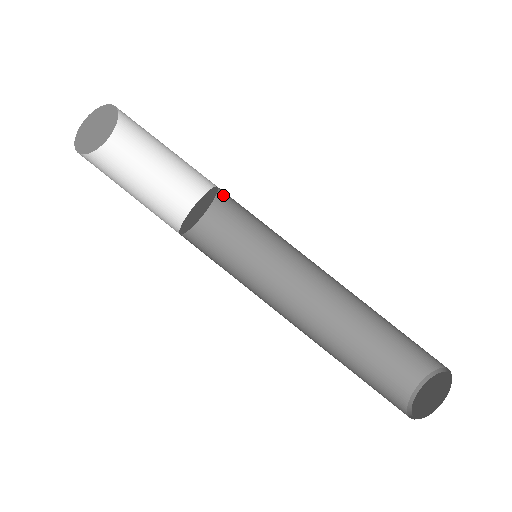
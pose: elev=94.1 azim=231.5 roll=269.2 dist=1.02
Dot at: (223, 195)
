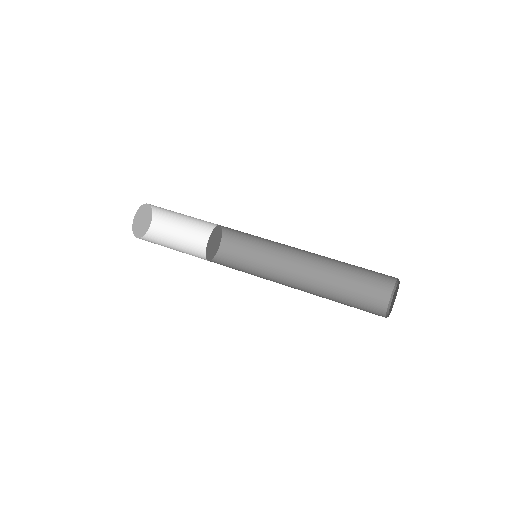
Dot at: (226, 237)
